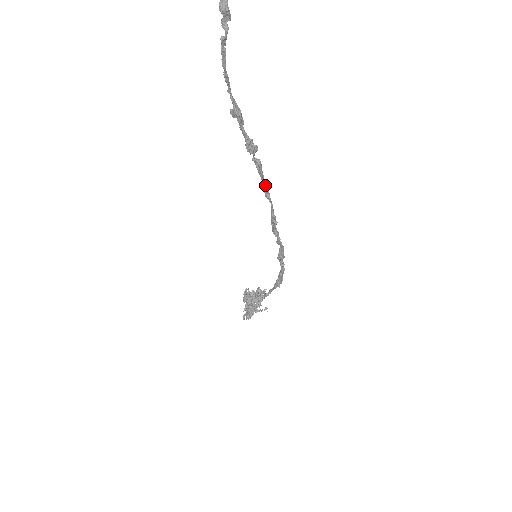
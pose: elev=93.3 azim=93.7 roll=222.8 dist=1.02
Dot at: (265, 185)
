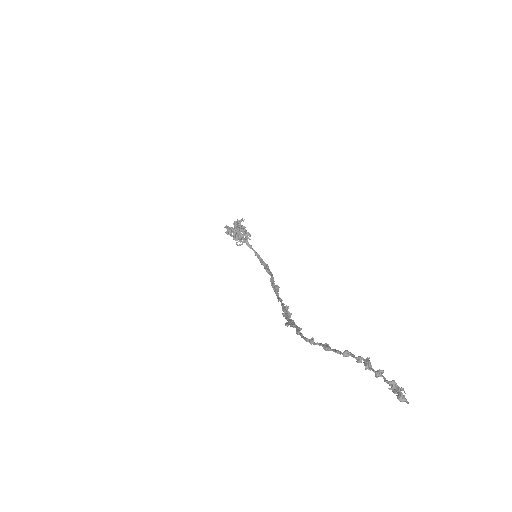
Dot at: (282, 303)
